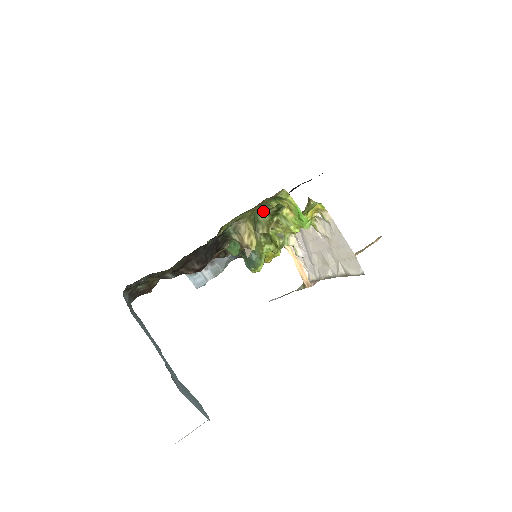
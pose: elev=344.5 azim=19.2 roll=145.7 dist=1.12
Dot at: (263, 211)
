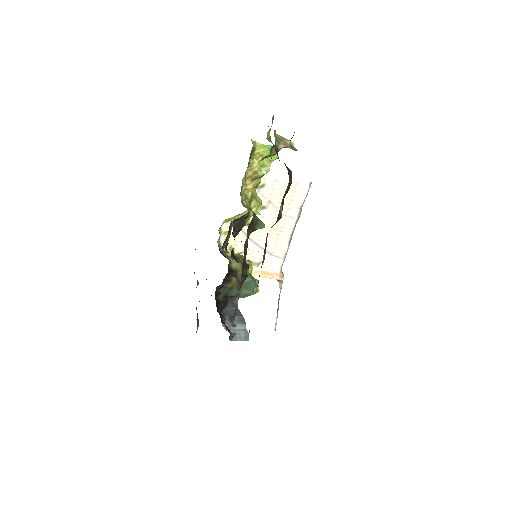
Dot at: (268, 137)
